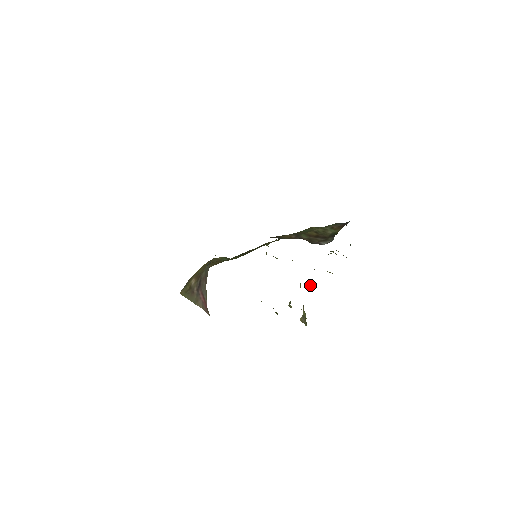
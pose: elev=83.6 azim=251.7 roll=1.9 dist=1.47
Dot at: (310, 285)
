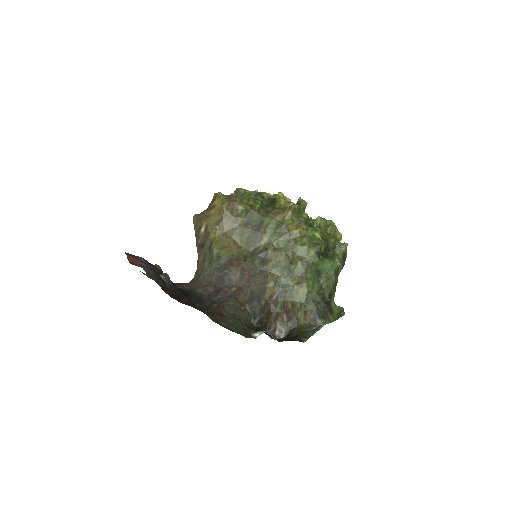
Dot at: occluded
